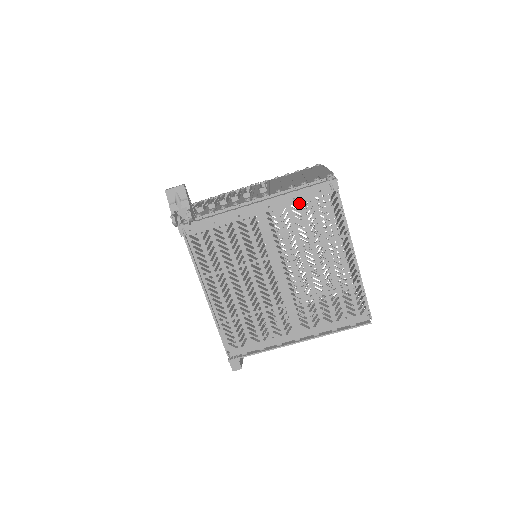
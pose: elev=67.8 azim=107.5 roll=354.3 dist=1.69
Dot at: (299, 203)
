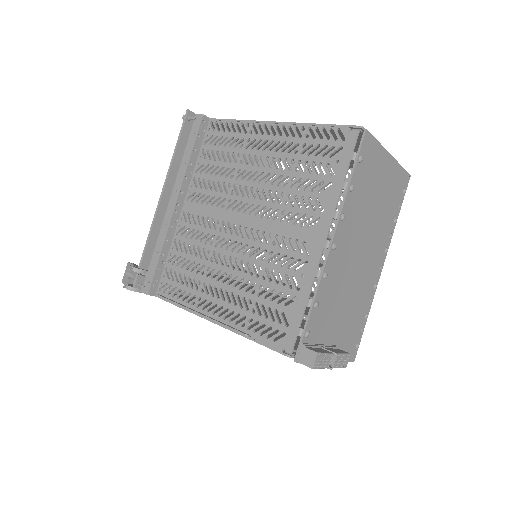
Dot at: (199, 163)
